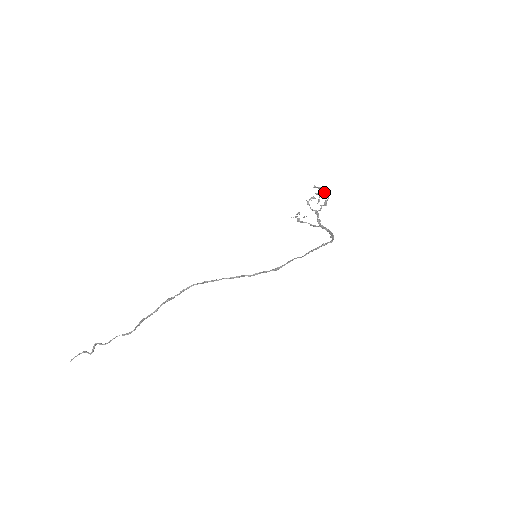
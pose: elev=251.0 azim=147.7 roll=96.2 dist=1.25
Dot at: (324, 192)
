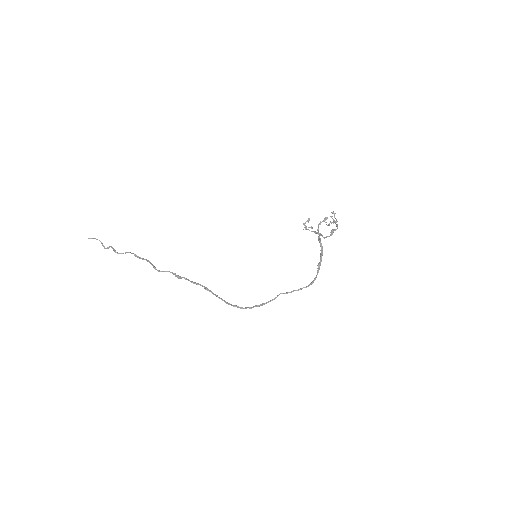
Dot at: (336, 225)
